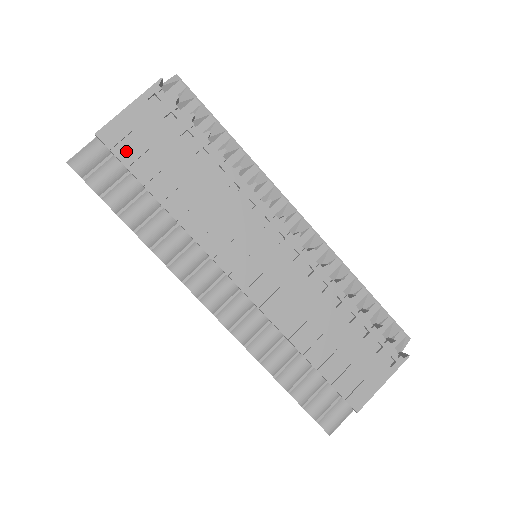
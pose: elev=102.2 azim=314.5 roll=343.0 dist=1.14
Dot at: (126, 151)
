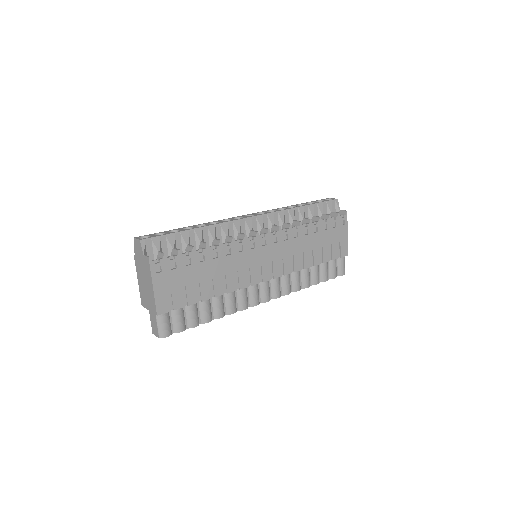
Dot at: (176, 303)
